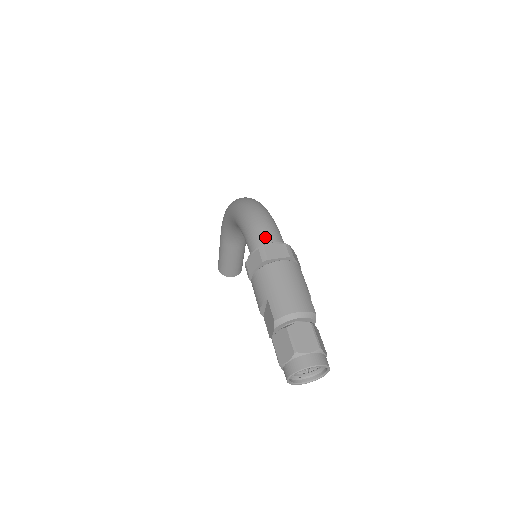
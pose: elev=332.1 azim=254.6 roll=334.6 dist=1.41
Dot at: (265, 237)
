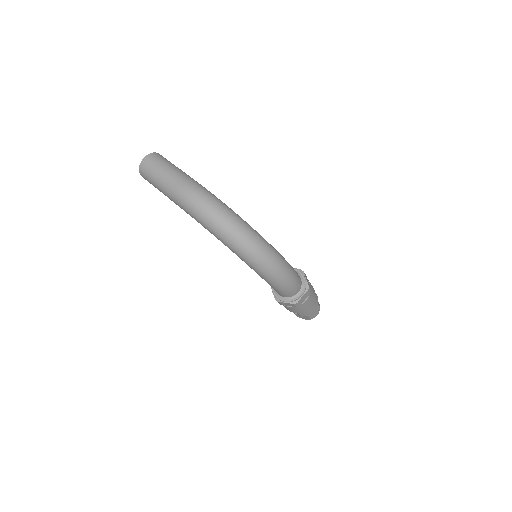
Dot at: (294, 292)
